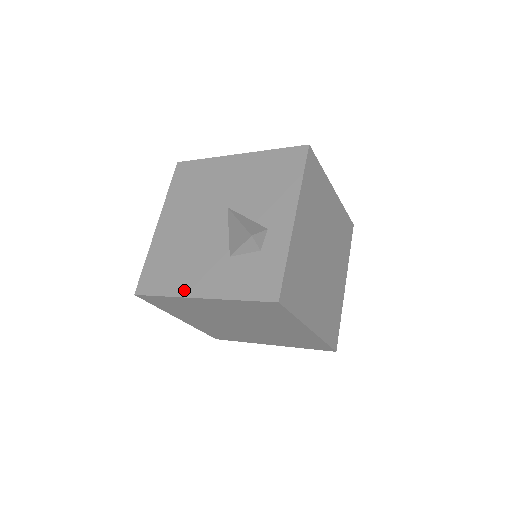
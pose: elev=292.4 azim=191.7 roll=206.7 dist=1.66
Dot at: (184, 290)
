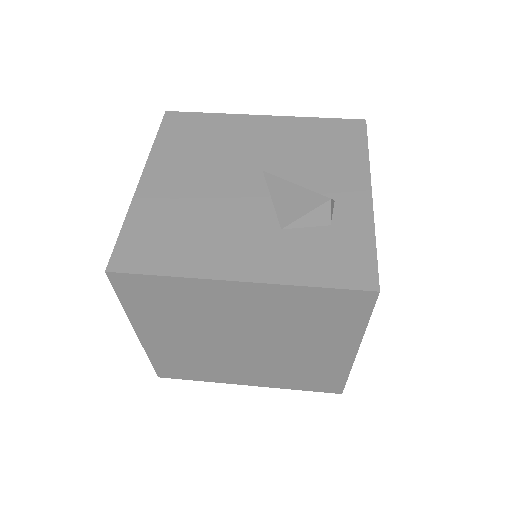
Dot at: (207, 269)
